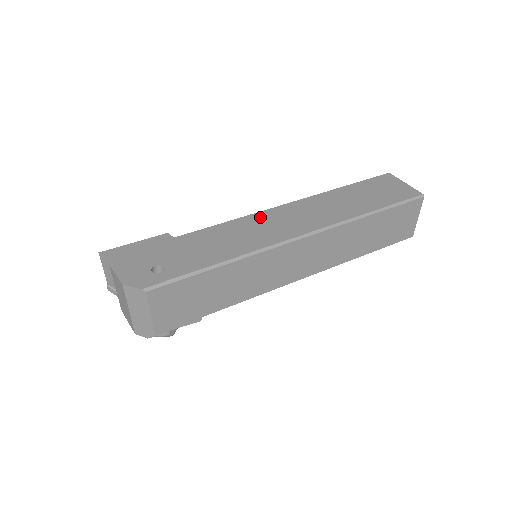
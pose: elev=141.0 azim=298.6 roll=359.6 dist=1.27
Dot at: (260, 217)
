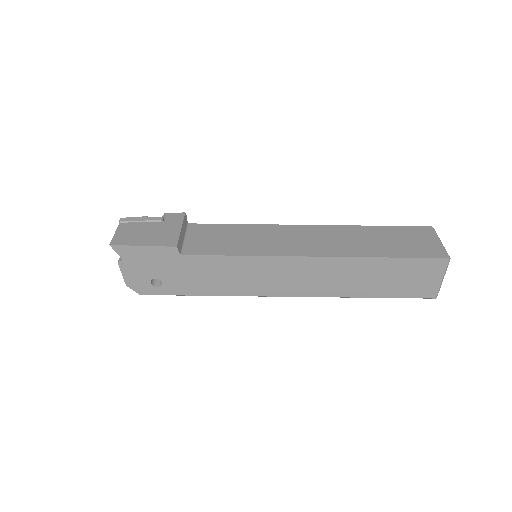
Dot at: (269, 263)
